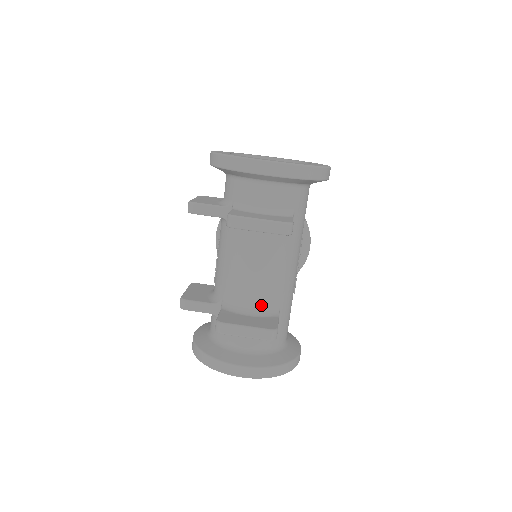
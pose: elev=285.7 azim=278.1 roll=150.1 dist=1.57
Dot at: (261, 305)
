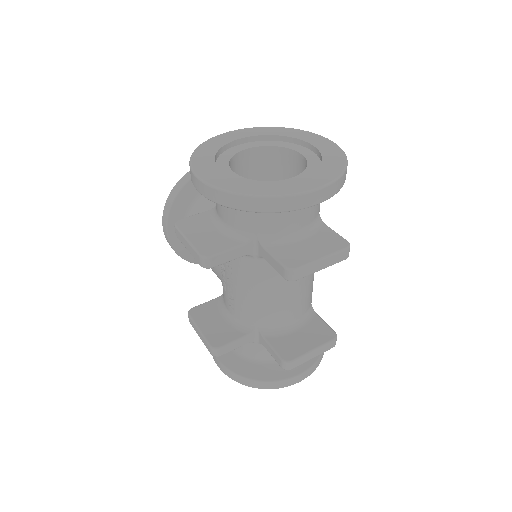
Dot at: (301, 314)
